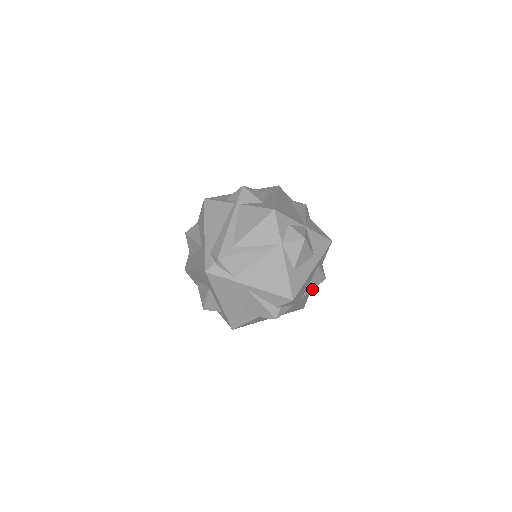
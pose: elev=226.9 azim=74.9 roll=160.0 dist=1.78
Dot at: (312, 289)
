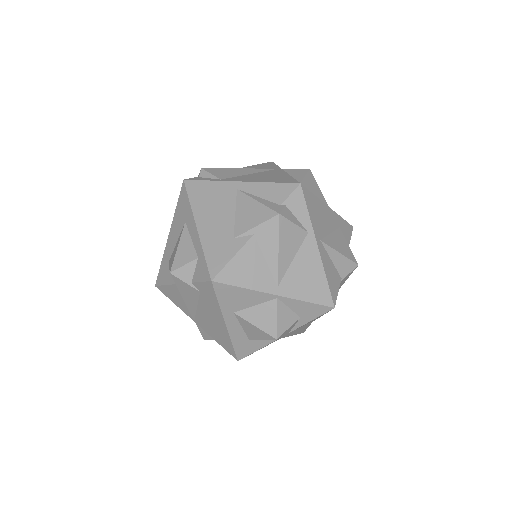
Dot at: (337, 251)
